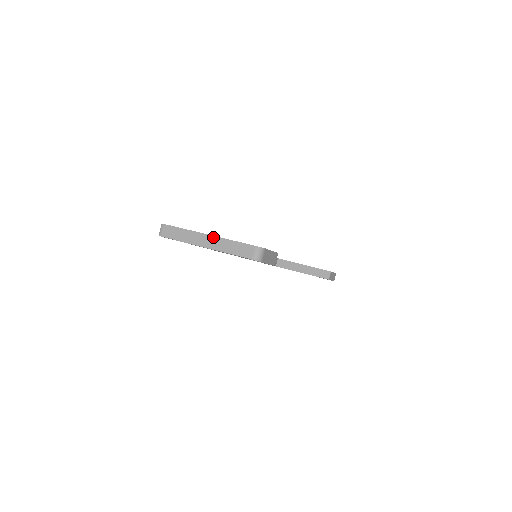
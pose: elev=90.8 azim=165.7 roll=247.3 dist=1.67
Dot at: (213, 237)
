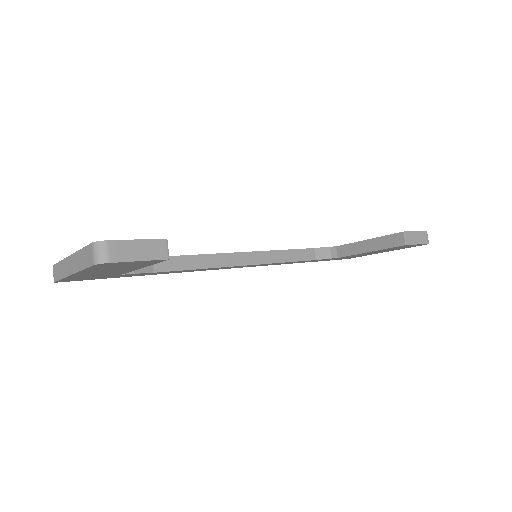
Dot at: (72, 256)
